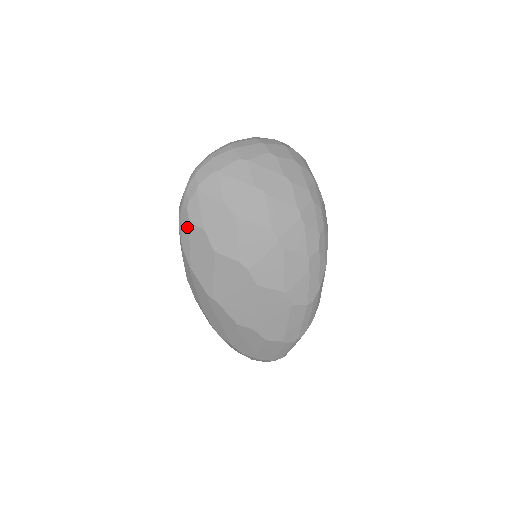
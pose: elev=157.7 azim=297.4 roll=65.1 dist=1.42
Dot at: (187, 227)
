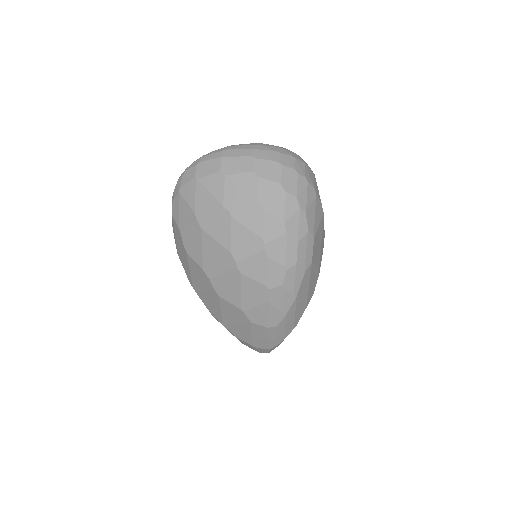
Dot at: (172, 220)
